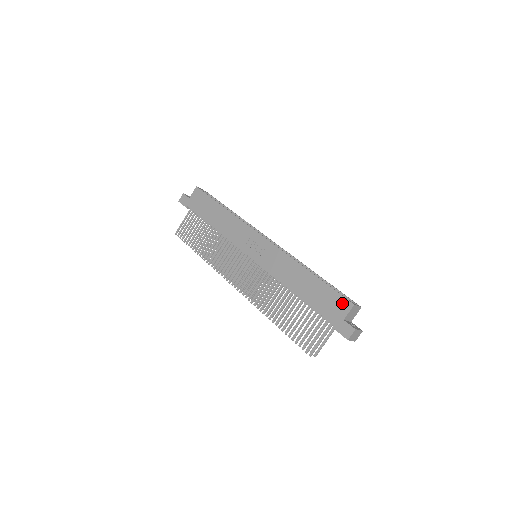
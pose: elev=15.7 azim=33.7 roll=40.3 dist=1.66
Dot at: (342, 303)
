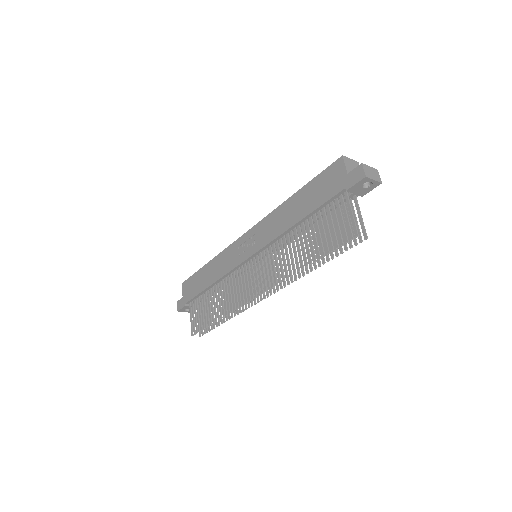
Dot at: (334, 169)
